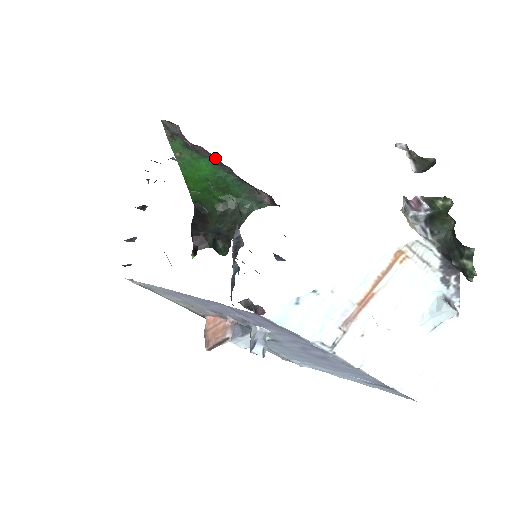
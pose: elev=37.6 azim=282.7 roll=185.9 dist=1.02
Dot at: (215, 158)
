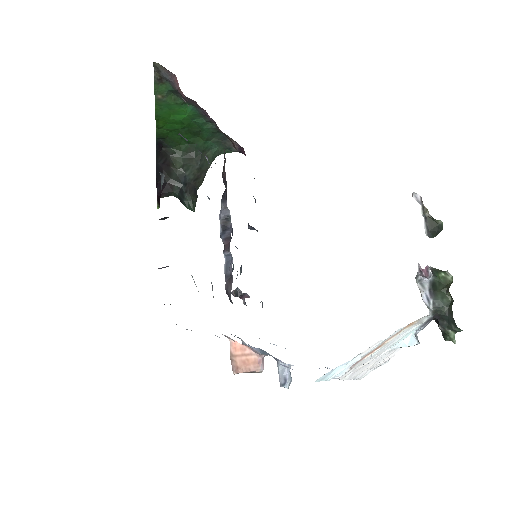
Dot at: occluded
